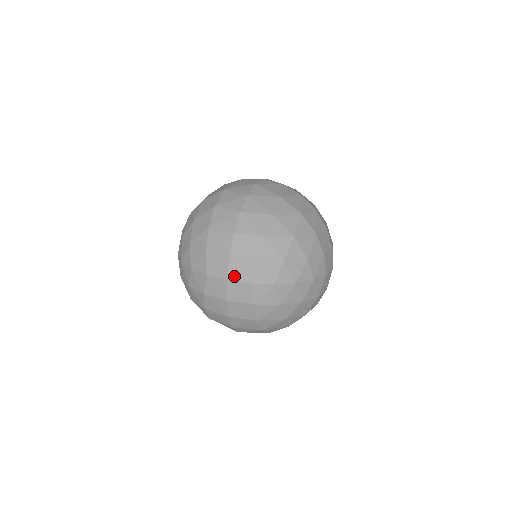
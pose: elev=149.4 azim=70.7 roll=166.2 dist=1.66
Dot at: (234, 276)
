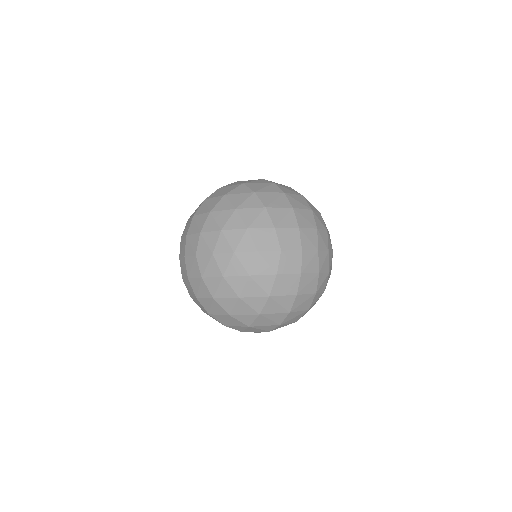
Dot at: (188, 252)
